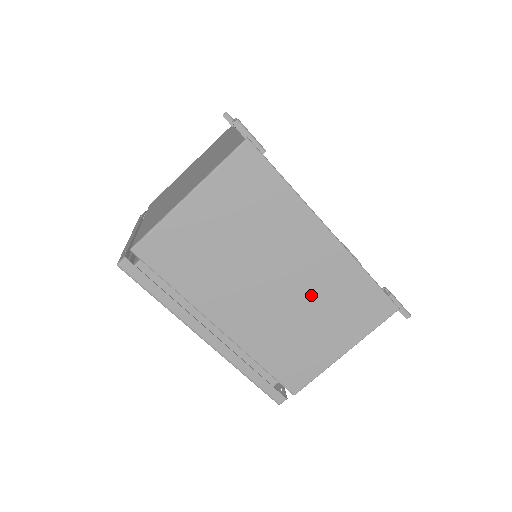
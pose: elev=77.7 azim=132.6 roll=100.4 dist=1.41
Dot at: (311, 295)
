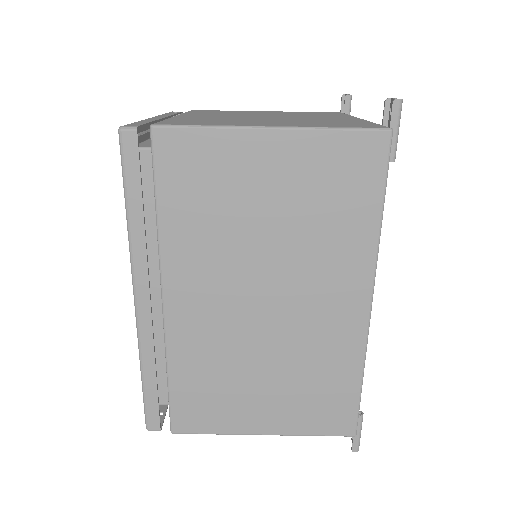
Dot at: (289, 349)
